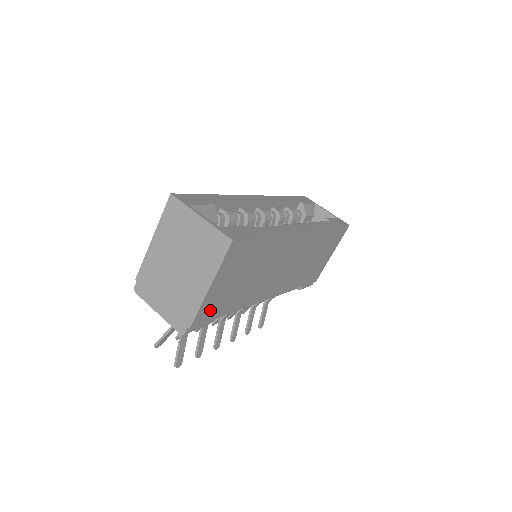
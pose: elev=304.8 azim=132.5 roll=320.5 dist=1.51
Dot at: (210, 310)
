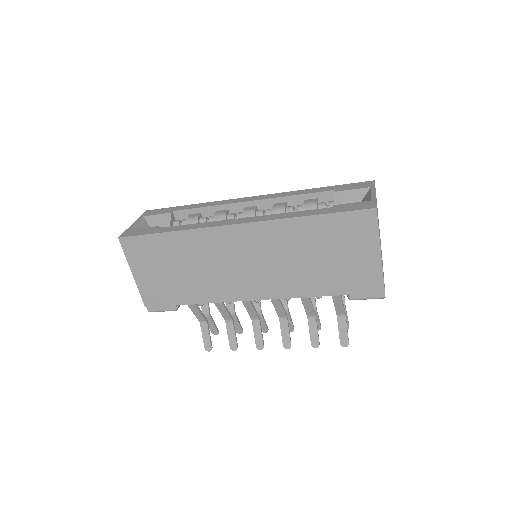
Dot at: (157, 295)
